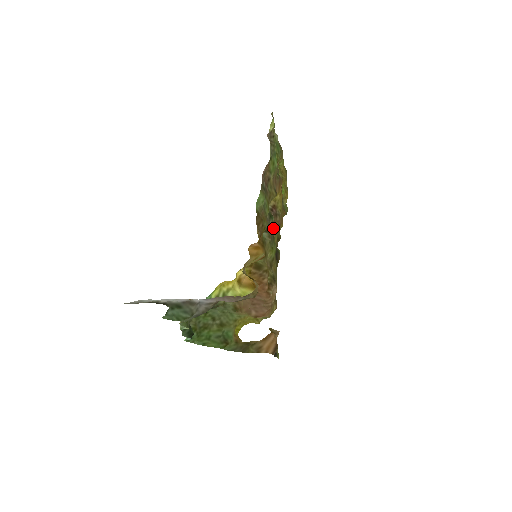
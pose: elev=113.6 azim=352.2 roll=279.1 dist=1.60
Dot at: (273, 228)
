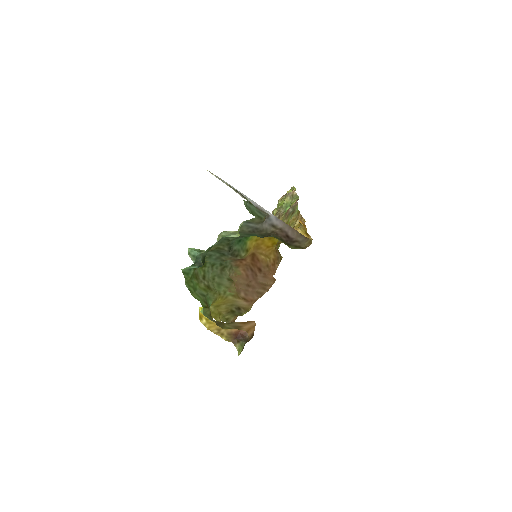
Dot at: occluded
